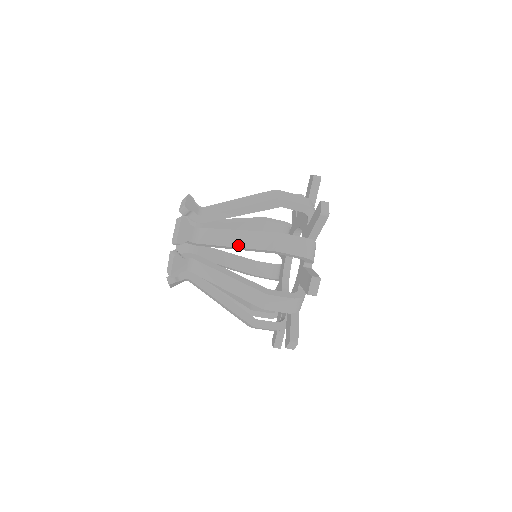
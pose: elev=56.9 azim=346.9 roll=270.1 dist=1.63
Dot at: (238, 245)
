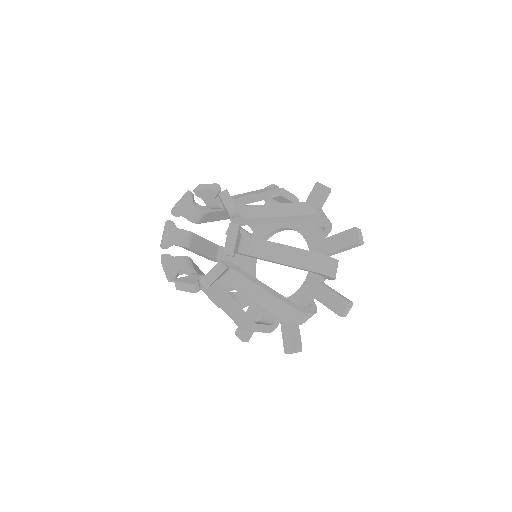
Dot at: (286, 262)
